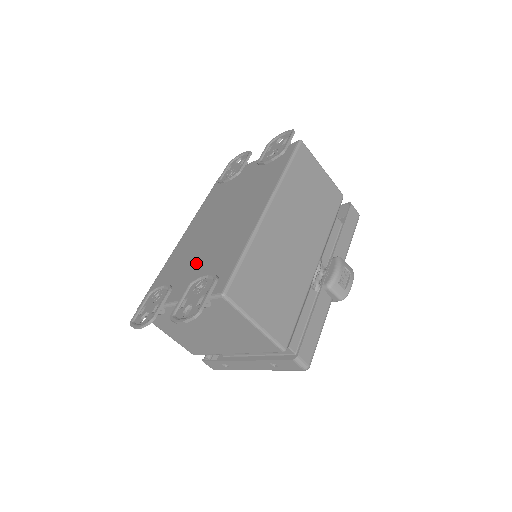
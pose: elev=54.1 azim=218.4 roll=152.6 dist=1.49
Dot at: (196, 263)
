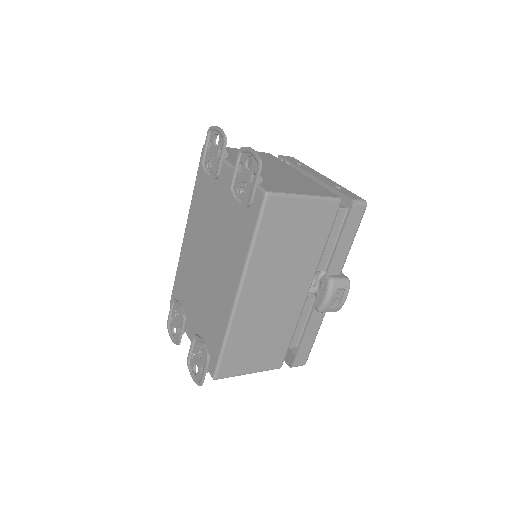
Dot at: (196, 304)
